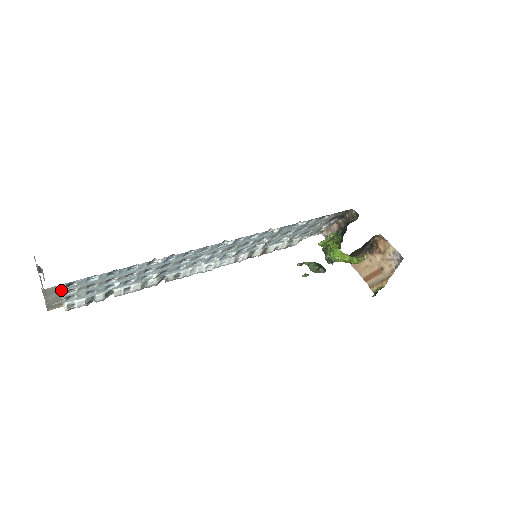
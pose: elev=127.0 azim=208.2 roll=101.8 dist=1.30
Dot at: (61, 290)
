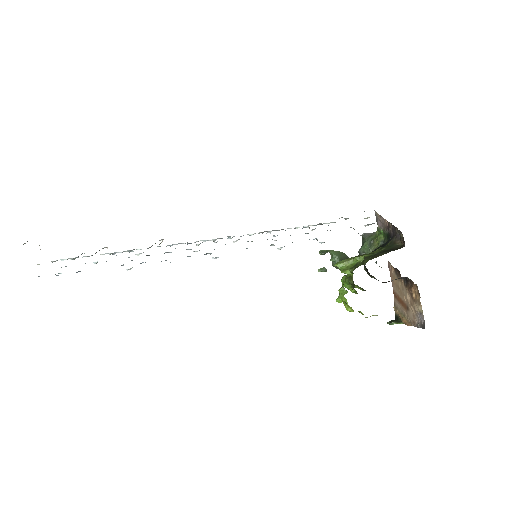
Dot at: occluded
